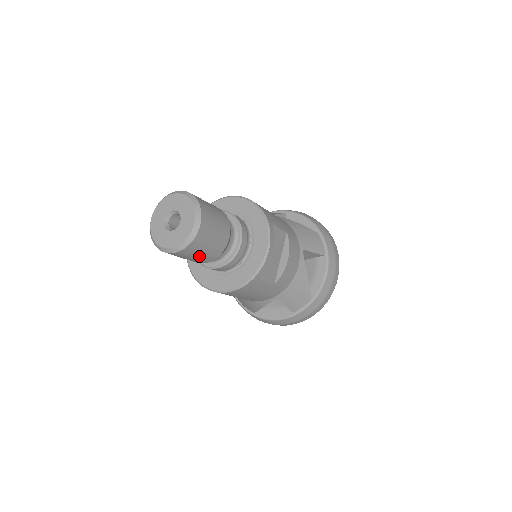
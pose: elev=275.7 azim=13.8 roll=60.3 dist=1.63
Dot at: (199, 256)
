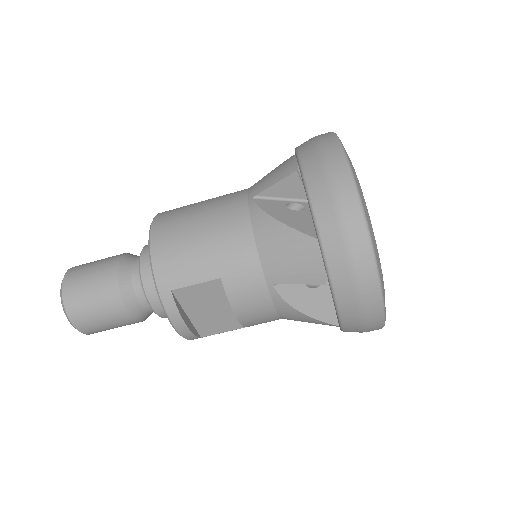
Dot at: occluded
